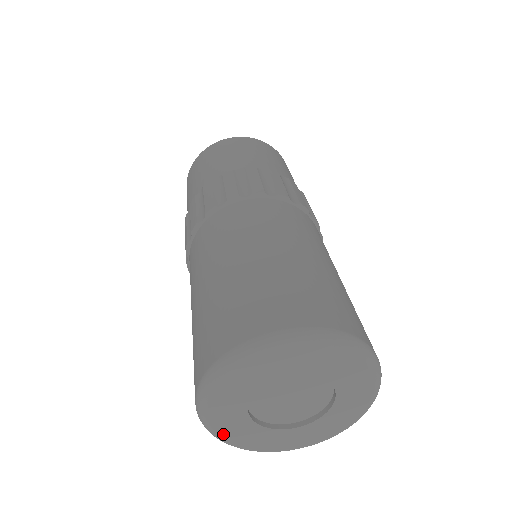
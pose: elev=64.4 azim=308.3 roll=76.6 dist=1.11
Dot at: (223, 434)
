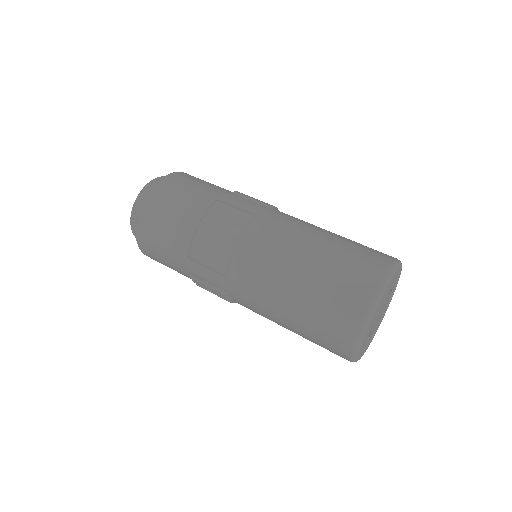
Dot at: (360, 357)
